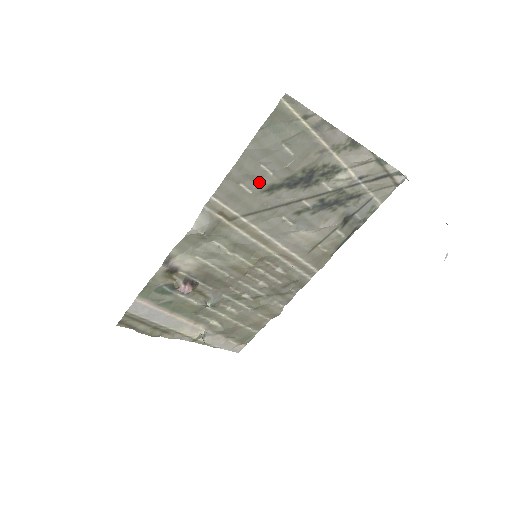
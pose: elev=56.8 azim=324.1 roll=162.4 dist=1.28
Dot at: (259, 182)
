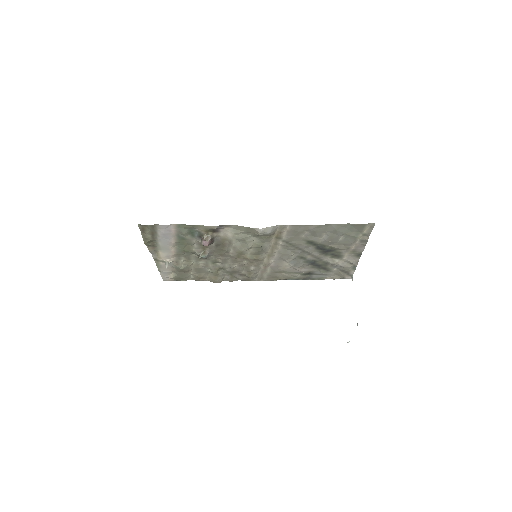
Dot at: (312, 237)
